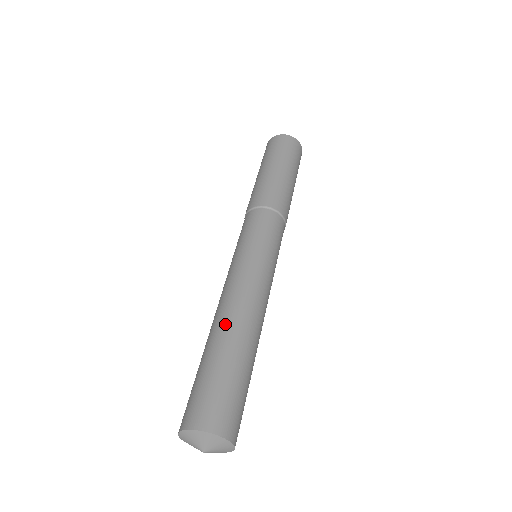
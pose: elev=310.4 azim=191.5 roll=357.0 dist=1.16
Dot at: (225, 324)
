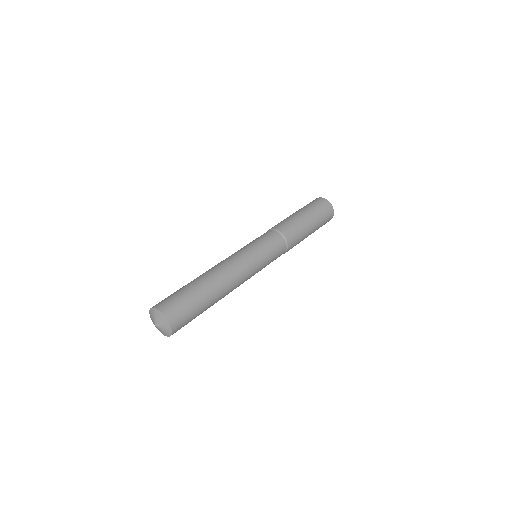
Dot at: (206, 274)
